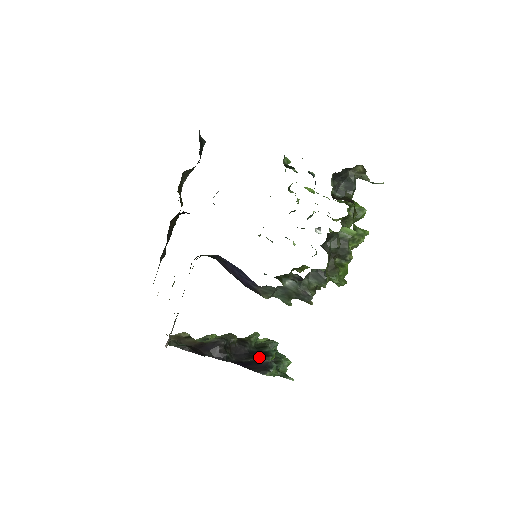
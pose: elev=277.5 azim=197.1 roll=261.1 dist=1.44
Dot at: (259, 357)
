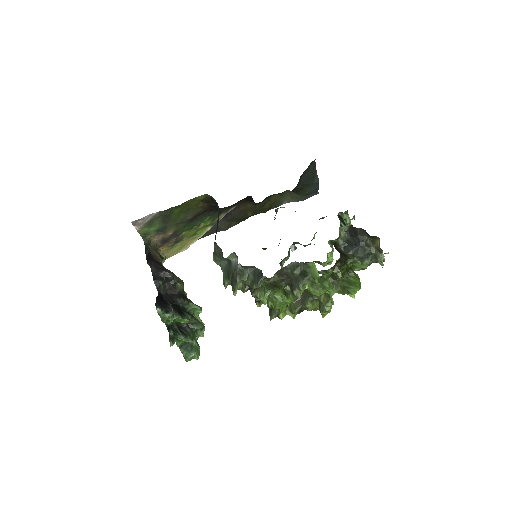
Dot at: (175, 308)
